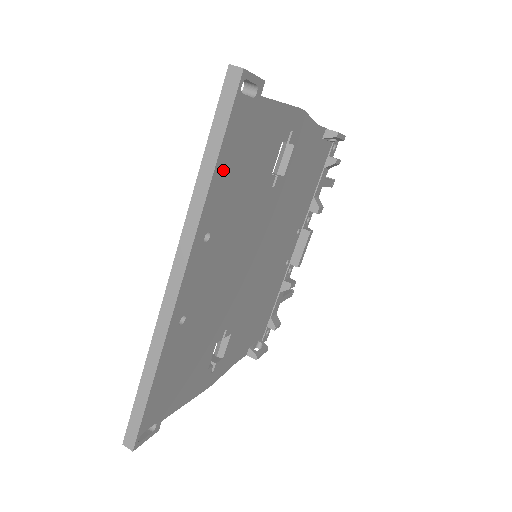
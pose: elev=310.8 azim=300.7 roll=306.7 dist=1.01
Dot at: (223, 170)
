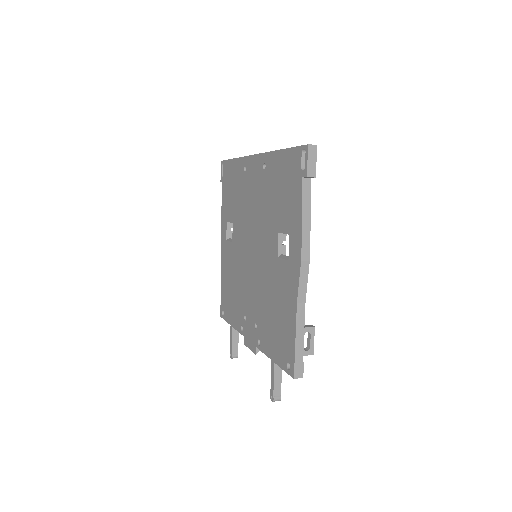
Dot at: occluded
